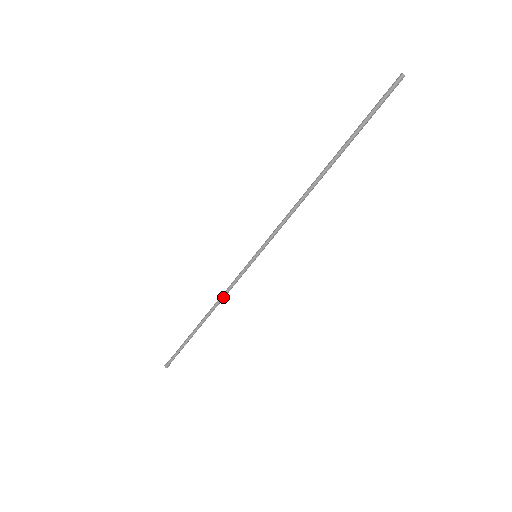
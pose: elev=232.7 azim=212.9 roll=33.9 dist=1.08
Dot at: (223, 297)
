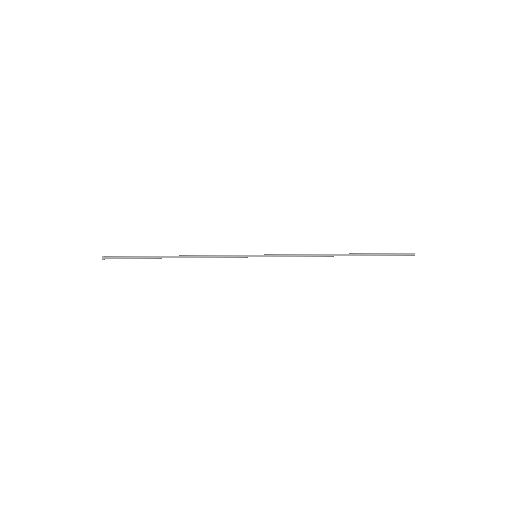
Dot at: occluded
